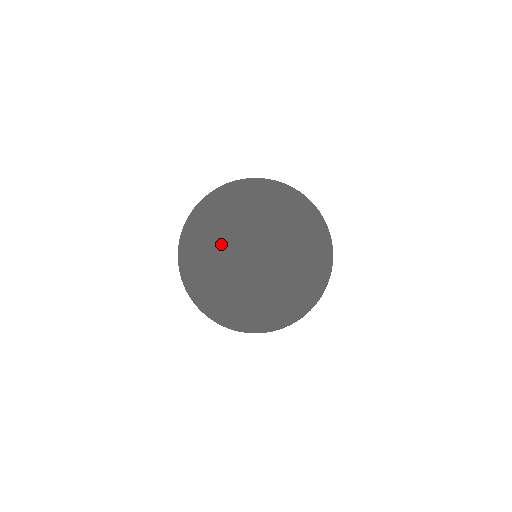
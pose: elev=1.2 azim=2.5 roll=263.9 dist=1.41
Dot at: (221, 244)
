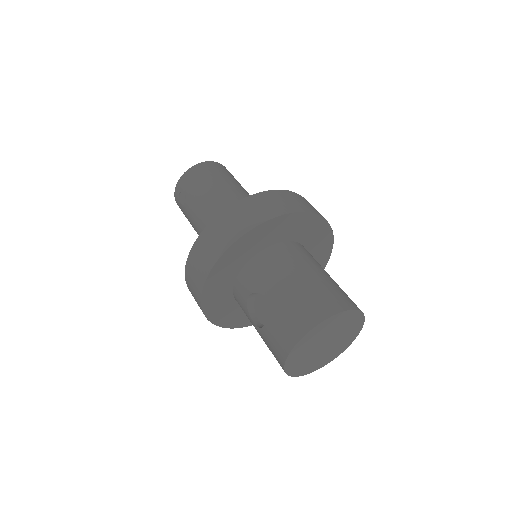
Dot at: (312, 343)
